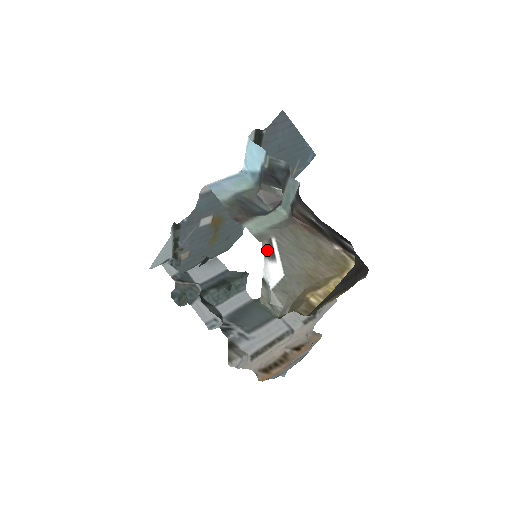
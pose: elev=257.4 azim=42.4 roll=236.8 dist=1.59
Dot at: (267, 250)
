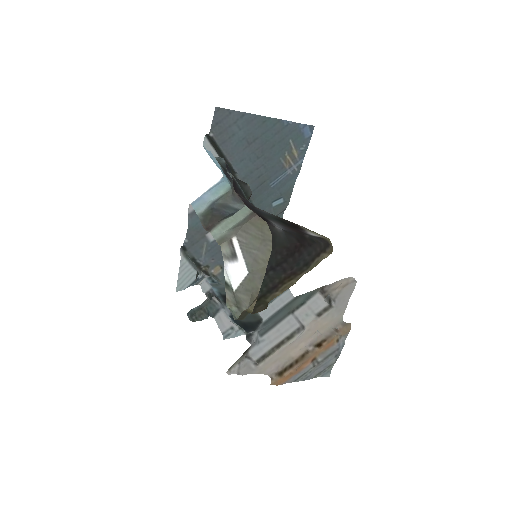
Dot at: (227, 252)
